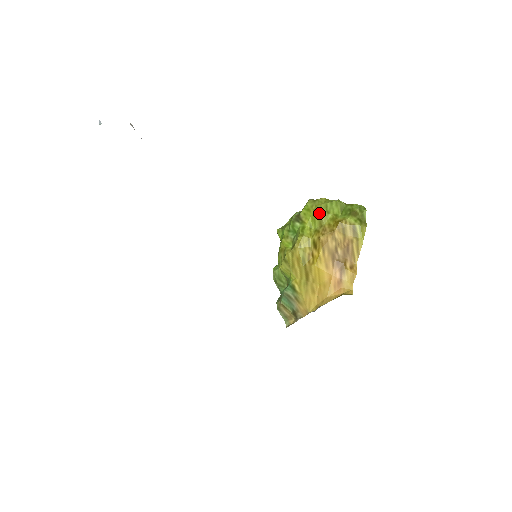
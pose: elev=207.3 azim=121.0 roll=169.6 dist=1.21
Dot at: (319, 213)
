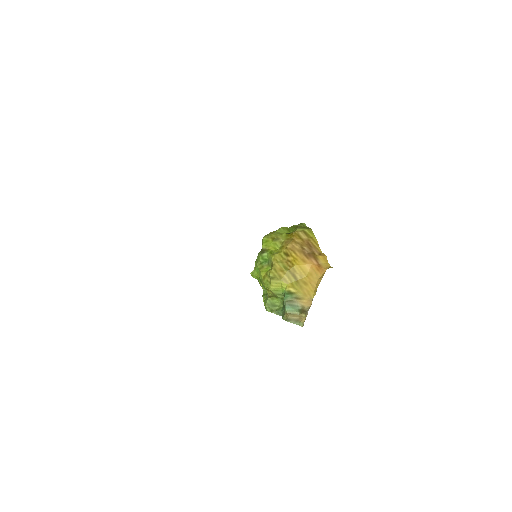
Dot at: (276, 237)
